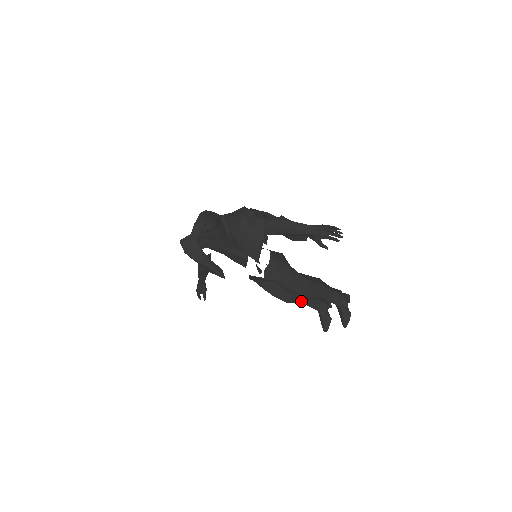
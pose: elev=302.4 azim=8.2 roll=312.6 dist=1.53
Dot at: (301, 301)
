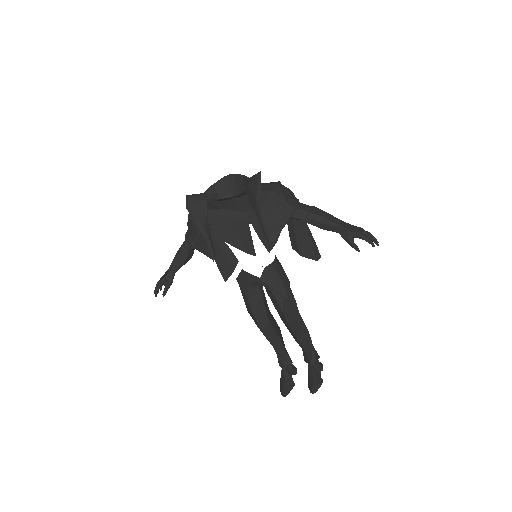
Dot at: (273, 343)
